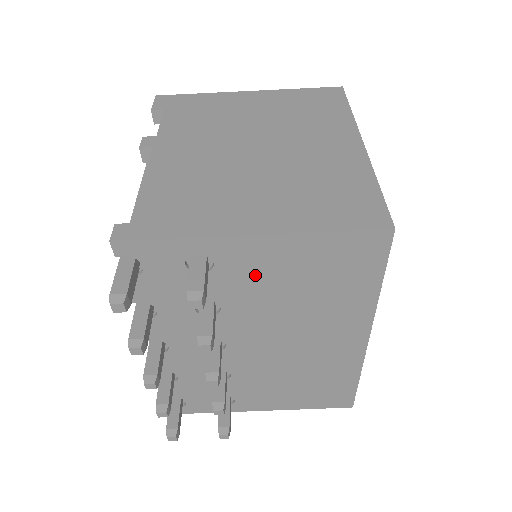
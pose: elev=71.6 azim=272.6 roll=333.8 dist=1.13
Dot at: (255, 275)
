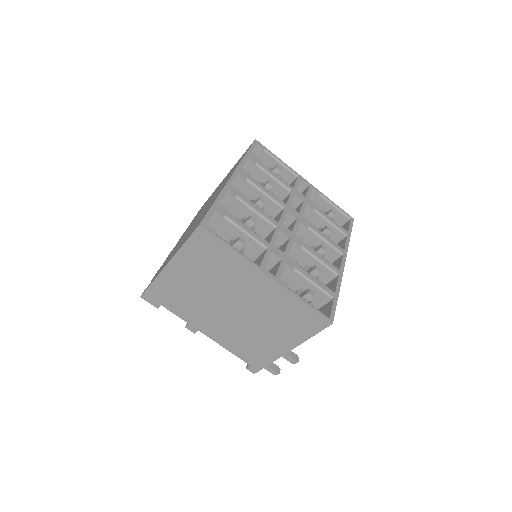
Dot at: occluded
